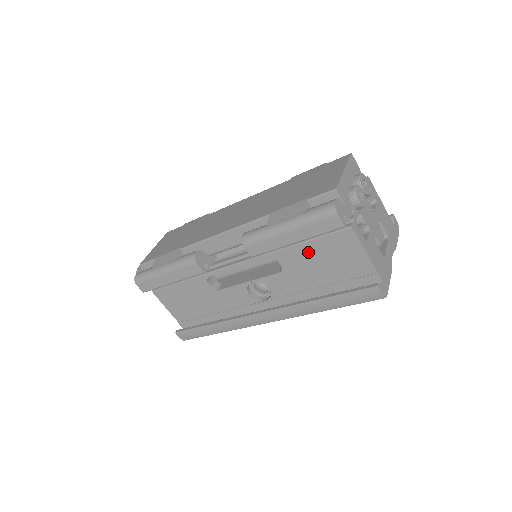
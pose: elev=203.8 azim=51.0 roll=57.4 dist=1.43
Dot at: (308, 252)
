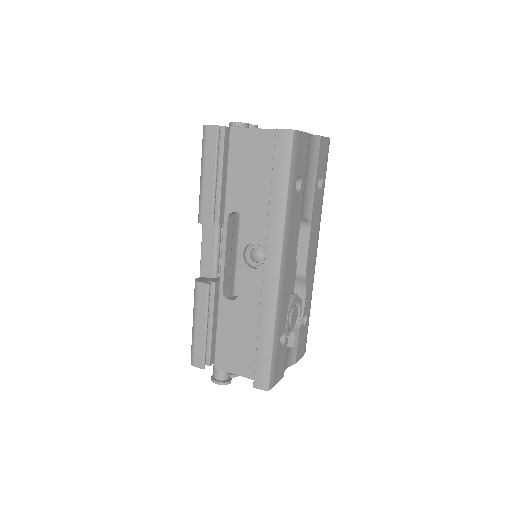
Dot at: (236, 178)
